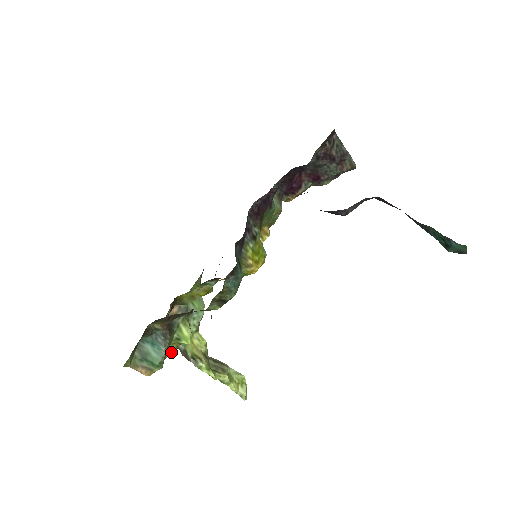
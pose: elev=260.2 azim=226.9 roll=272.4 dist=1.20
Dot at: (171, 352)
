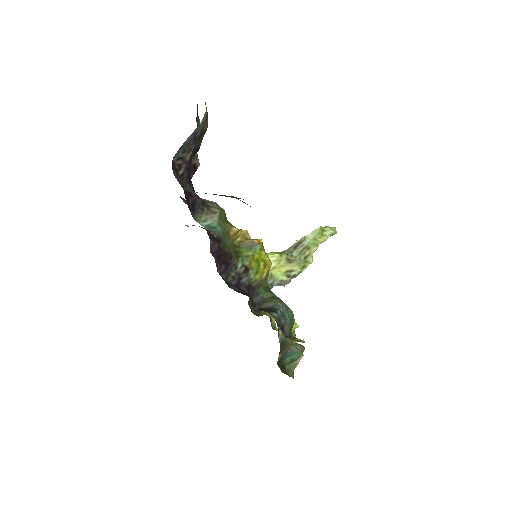
Dot at: (294, 332)
